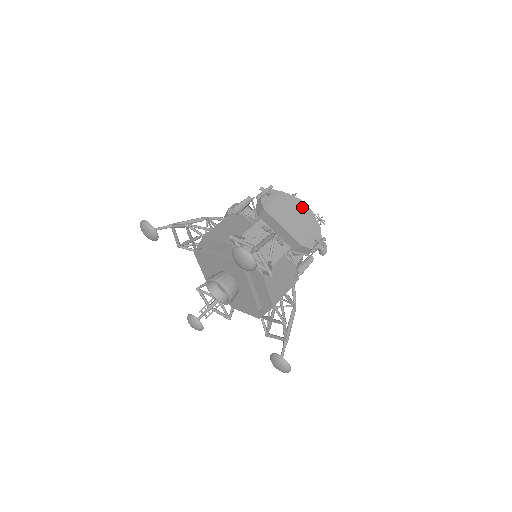
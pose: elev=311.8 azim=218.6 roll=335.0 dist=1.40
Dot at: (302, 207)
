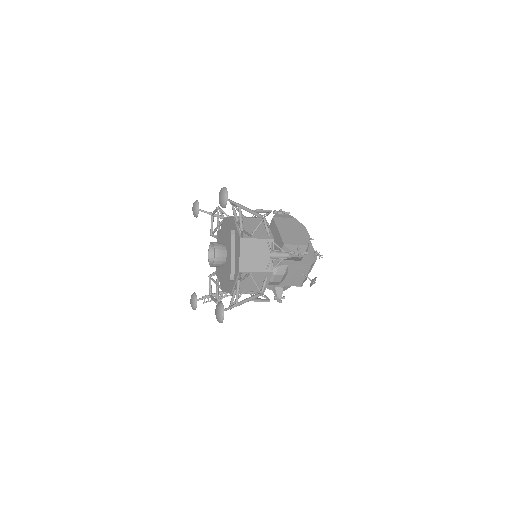
Dot at: (303, 231)
